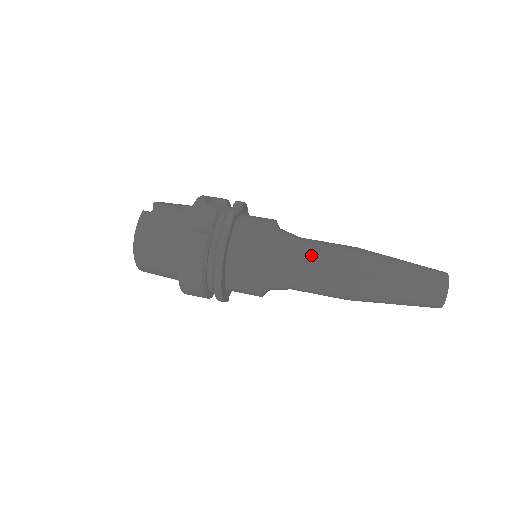
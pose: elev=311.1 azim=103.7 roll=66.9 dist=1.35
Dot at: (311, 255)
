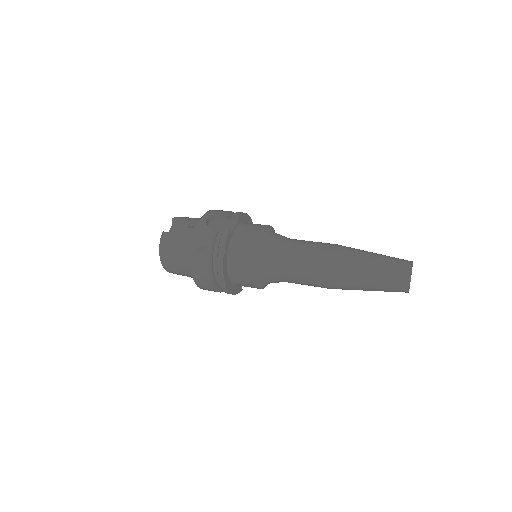
Dot at: (294, 259)
